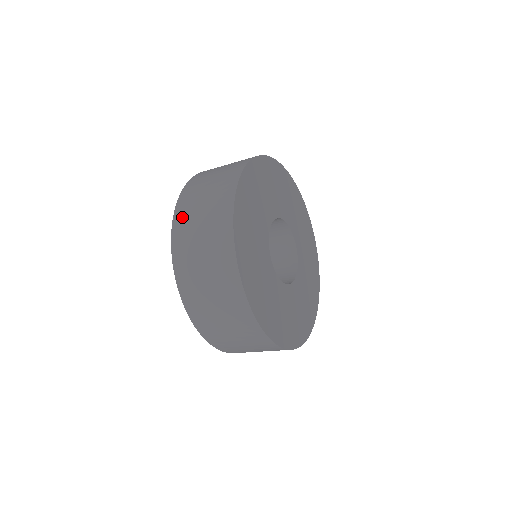
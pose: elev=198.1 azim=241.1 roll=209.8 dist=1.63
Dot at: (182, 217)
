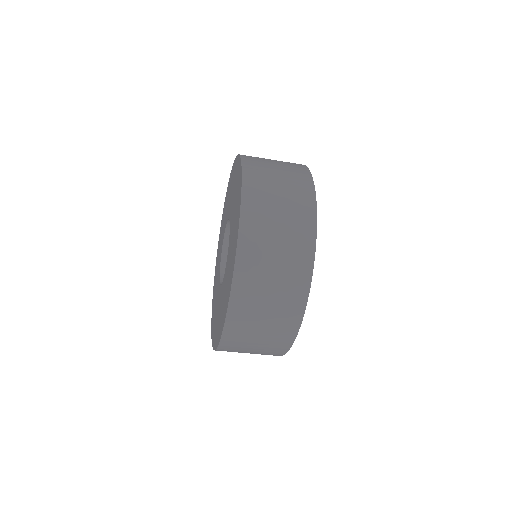
Dot at: (254, 193)
